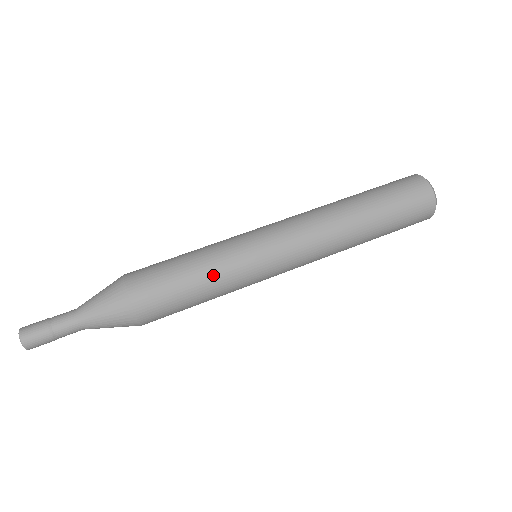
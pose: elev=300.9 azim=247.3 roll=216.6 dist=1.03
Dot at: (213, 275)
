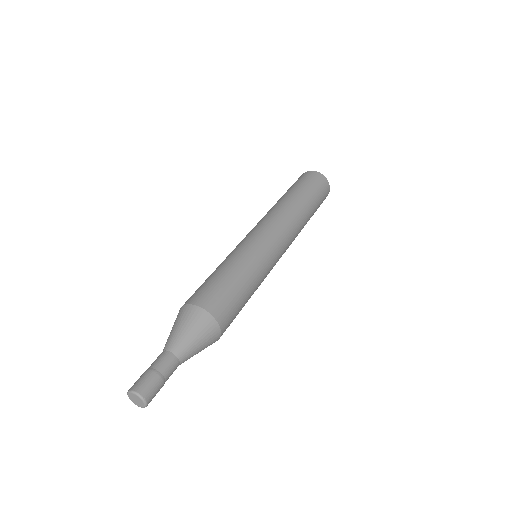
Dot at: (252, 276)
